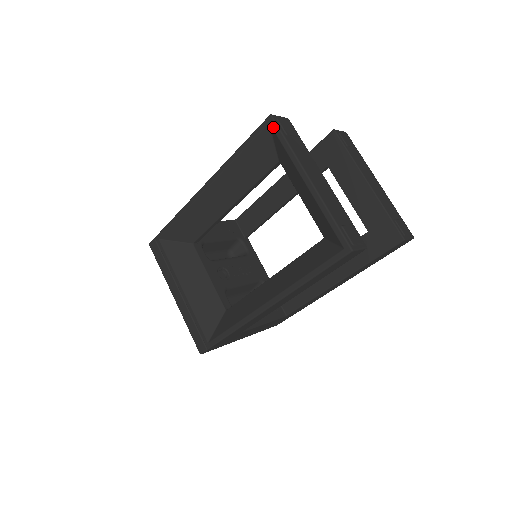
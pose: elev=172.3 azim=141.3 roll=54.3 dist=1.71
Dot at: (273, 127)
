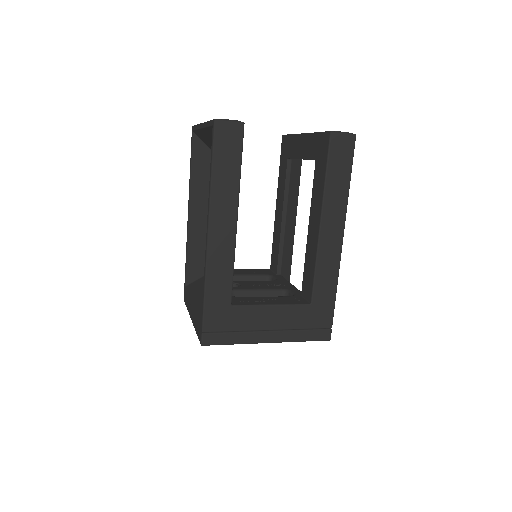
Dot at: (193, 129)
